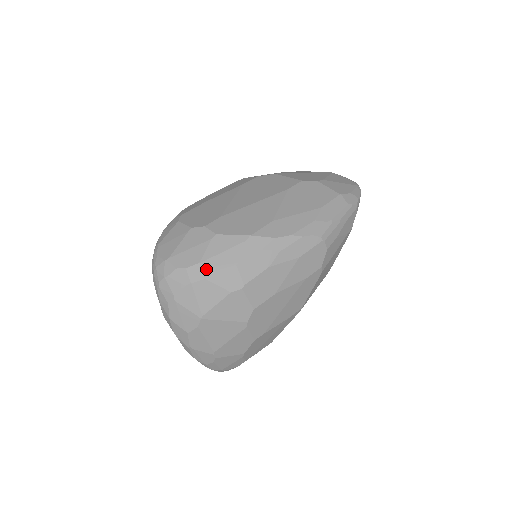
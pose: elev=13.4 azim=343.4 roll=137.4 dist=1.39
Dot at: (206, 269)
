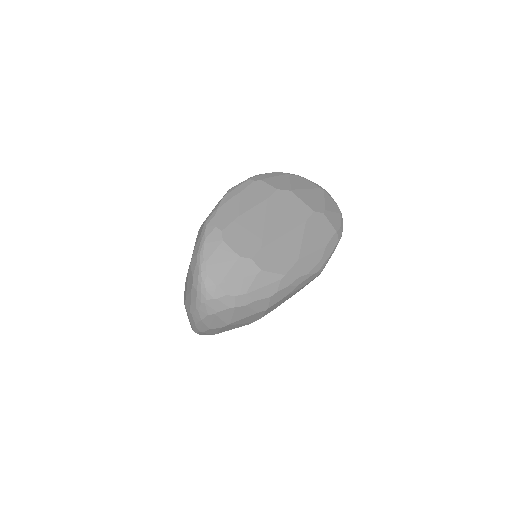
Dot at: (249, 299)
